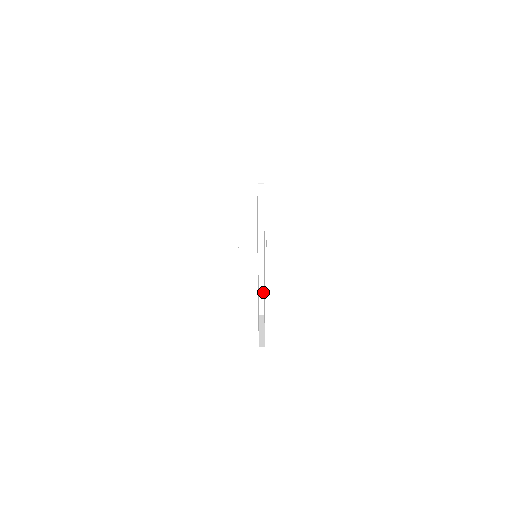
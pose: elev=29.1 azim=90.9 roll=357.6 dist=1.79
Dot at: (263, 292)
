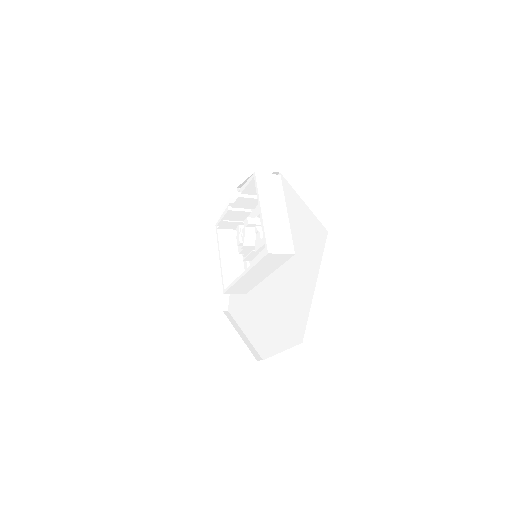
Dot at: (246, 292)
